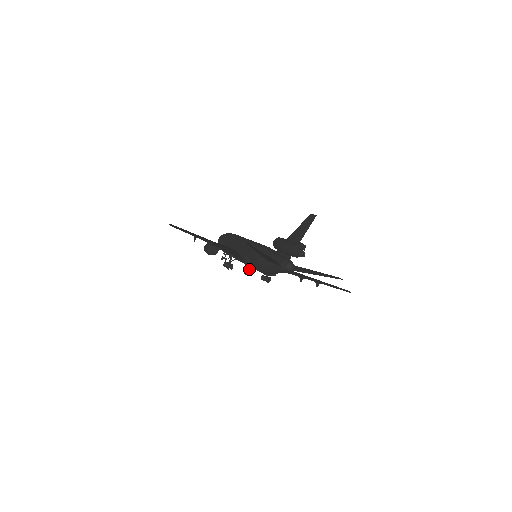
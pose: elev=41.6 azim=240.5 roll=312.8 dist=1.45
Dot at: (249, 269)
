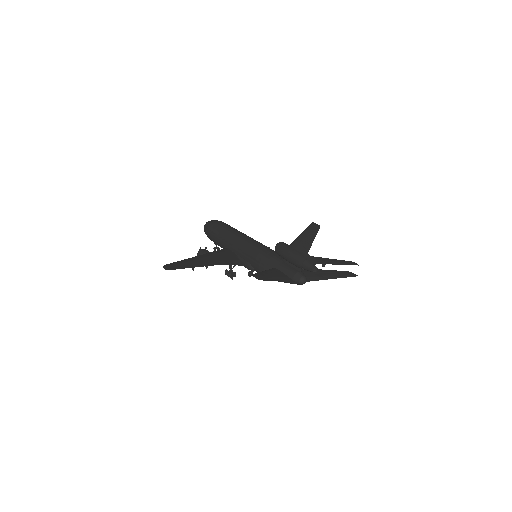
Dot at: occluded
